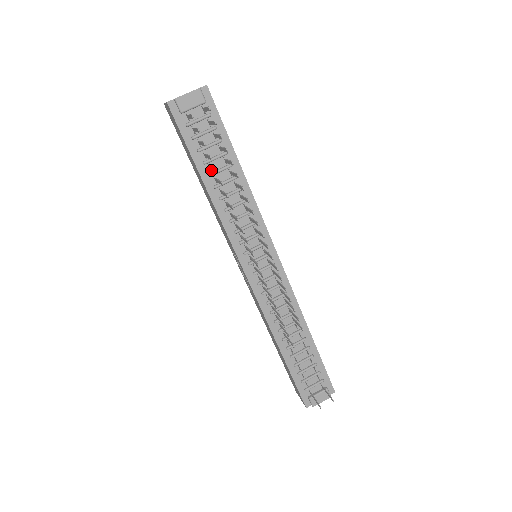
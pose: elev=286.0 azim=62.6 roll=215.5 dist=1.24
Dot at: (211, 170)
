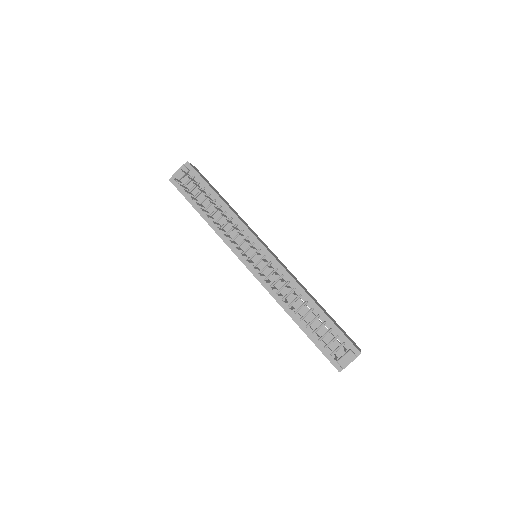
Dot at: (203, 207)
